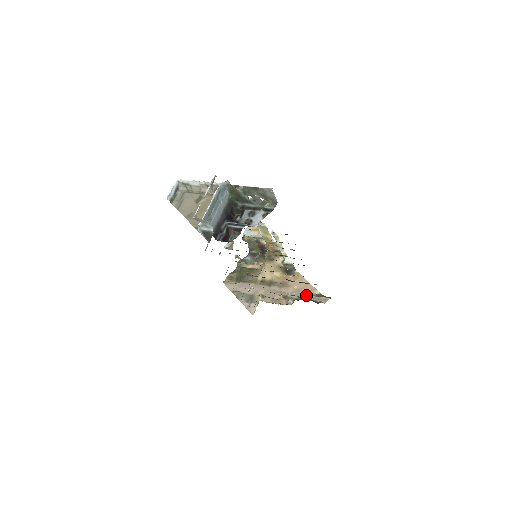
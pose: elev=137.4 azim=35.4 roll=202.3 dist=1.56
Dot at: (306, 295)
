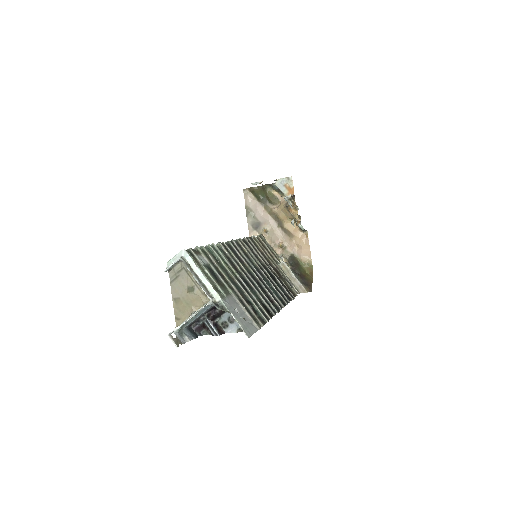
Dot at: (293, 275)
